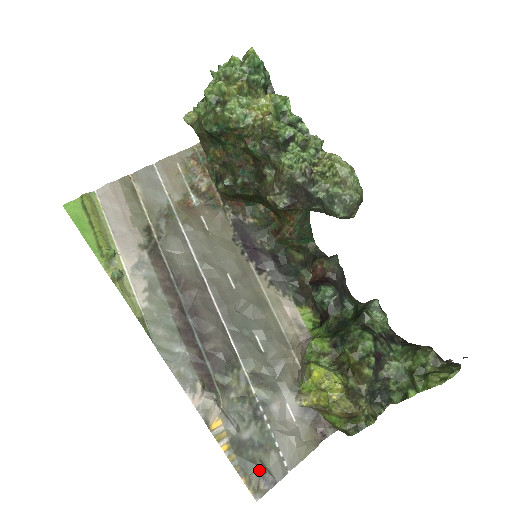
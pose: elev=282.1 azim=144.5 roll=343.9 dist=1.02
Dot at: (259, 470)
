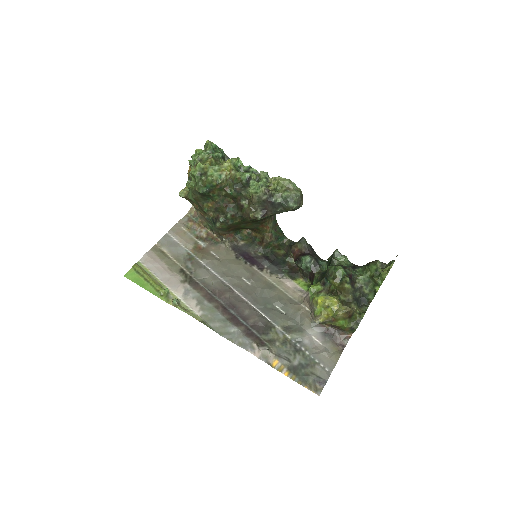
Dot at: (313, 378)
